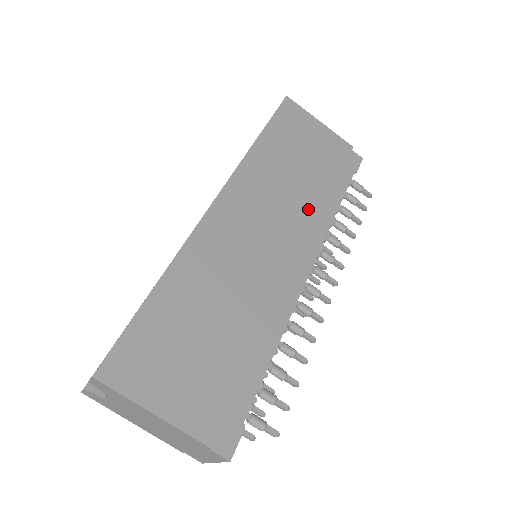
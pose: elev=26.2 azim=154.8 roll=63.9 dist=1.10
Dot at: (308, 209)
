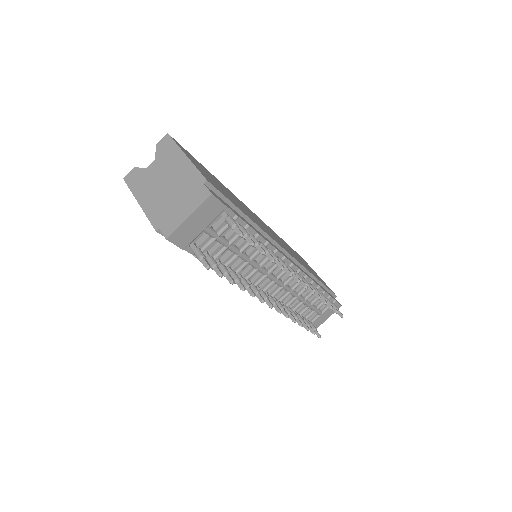
Dot at: occluded
